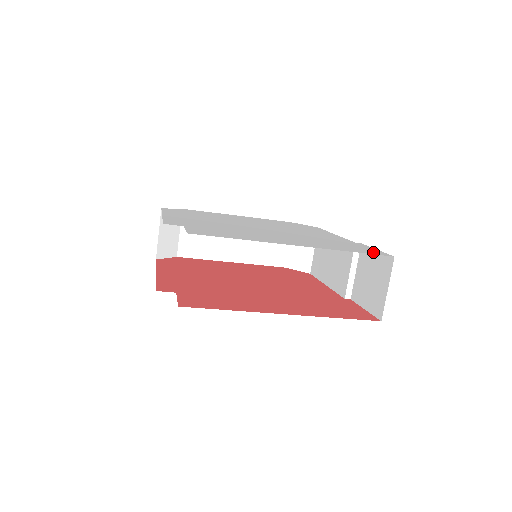
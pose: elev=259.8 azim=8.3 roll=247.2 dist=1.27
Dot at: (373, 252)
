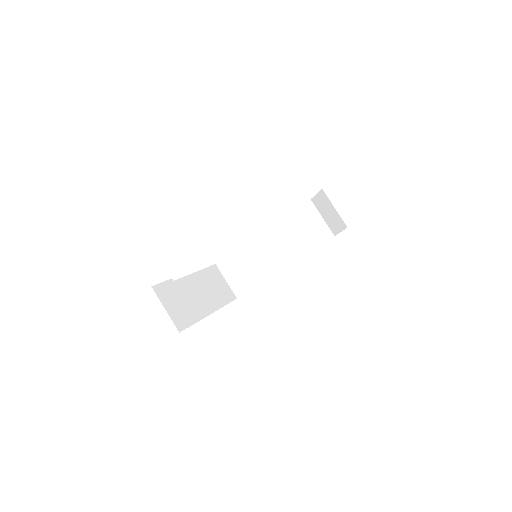
Dot at: occluded
